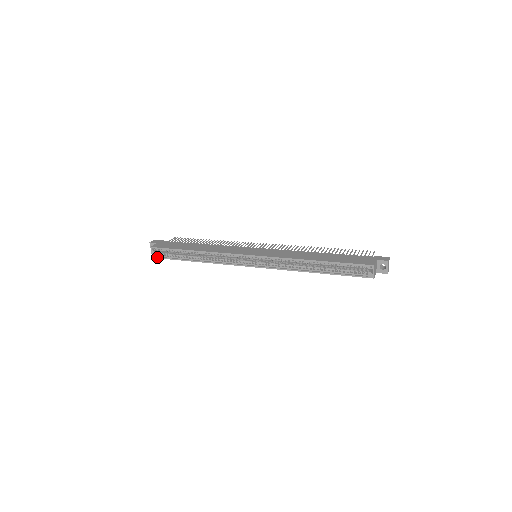
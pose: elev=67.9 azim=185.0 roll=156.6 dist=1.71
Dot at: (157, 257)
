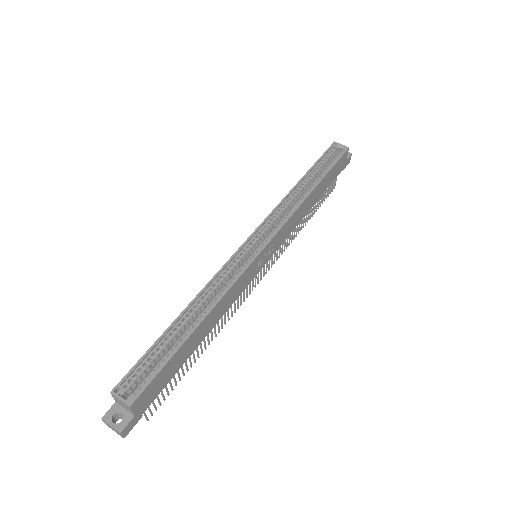
Dot at: (137, 394)
